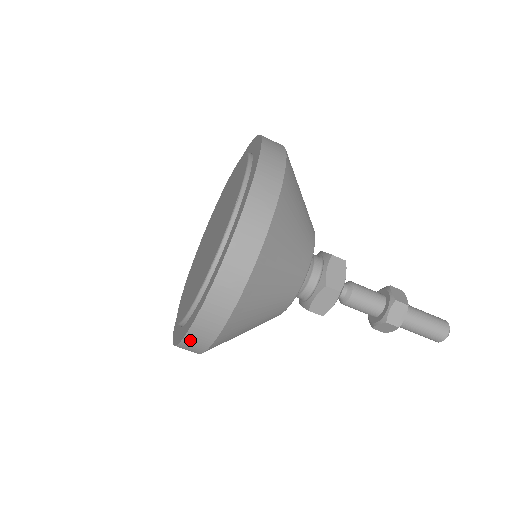
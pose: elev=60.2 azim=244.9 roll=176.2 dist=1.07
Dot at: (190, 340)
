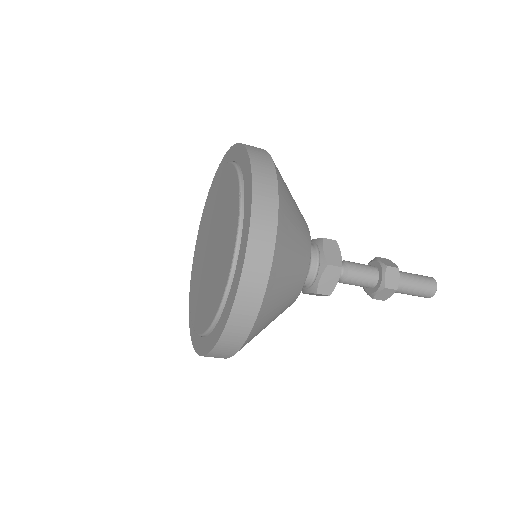
Dot at: (226, 338)
